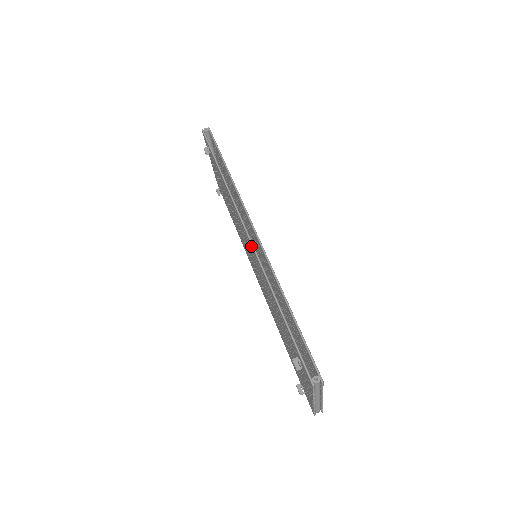
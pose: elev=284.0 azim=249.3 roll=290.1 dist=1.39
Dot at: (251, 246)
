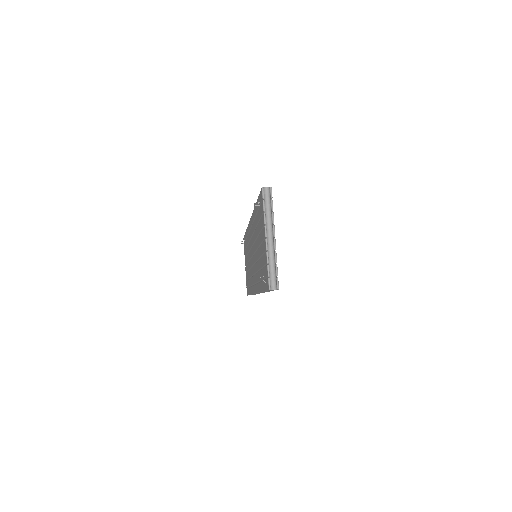
Dot at: (251, 222)
